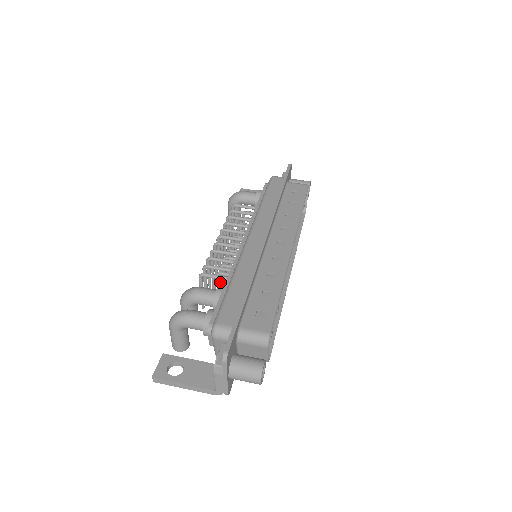
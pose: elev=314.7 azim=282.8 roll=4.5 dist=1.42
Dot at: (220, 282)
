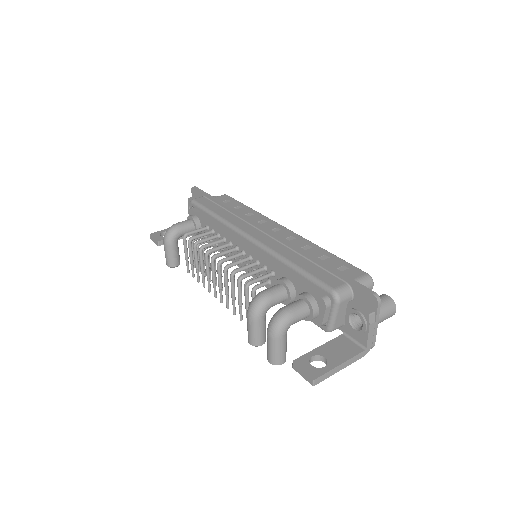
Dot at: (260, 285)
